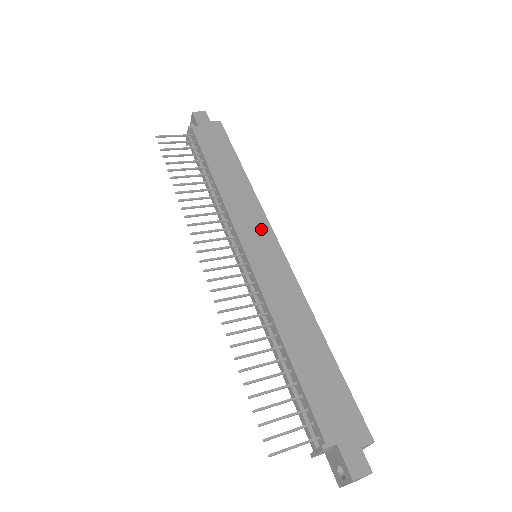
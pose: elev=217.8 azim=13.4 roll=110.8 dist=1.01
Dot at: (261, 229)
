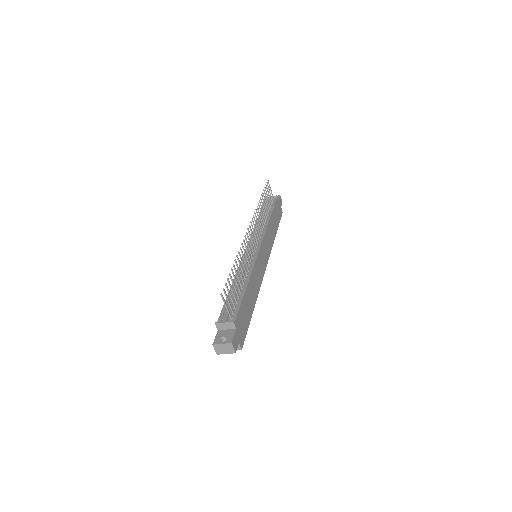
Dot at: (267, 253)
